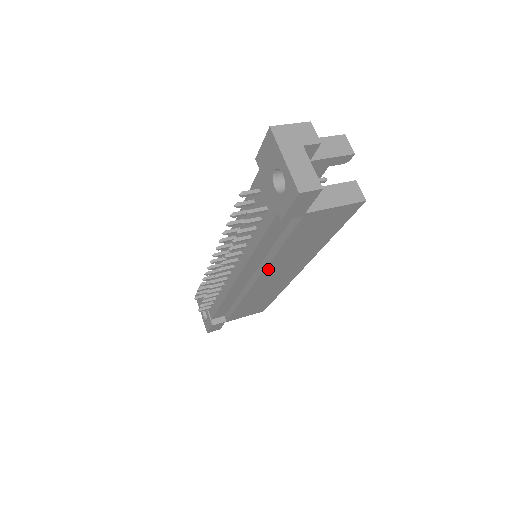
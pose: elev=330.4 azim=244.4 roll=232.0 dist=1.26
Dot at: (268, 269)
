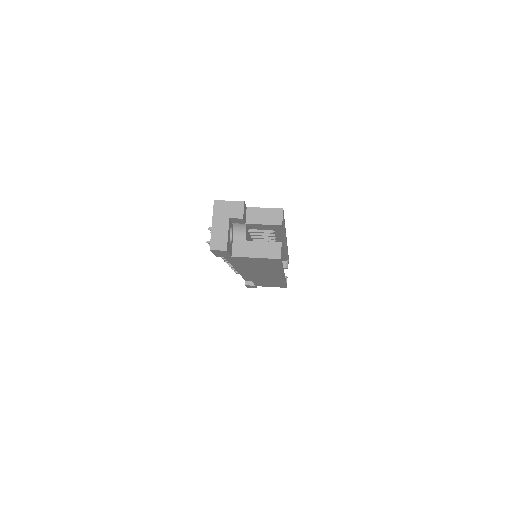
Dot at: (247, 271)
